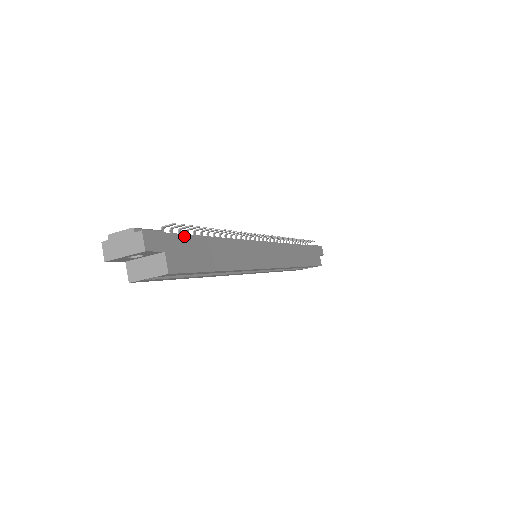
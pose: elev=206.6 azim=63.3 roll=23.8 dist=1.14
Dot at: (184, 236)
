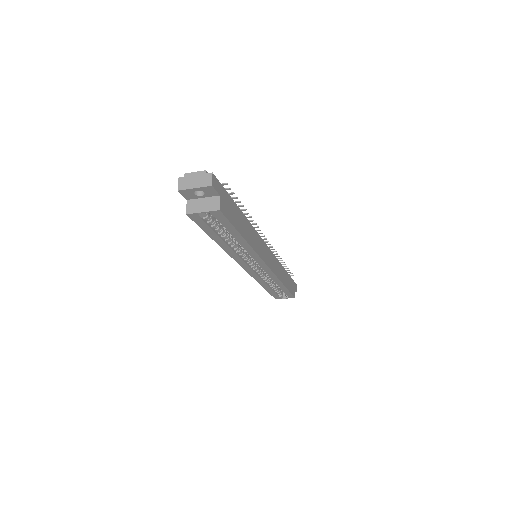
Dot at: (229, 196)
